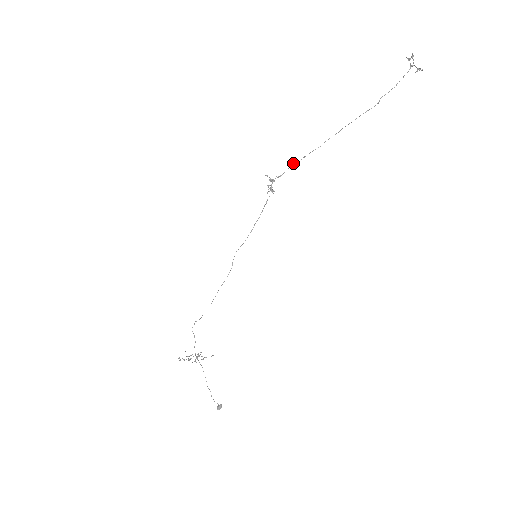
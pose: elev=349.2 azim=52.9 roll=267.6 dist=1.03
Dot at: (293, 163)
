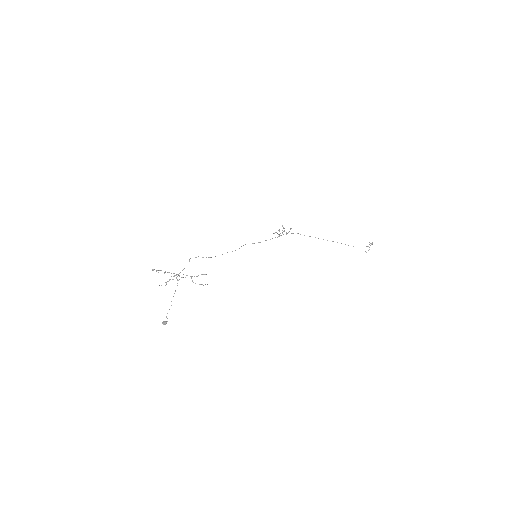
Dot at: (298, 233)
